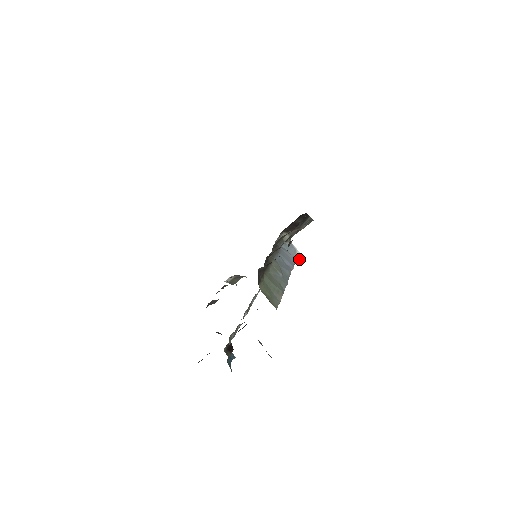
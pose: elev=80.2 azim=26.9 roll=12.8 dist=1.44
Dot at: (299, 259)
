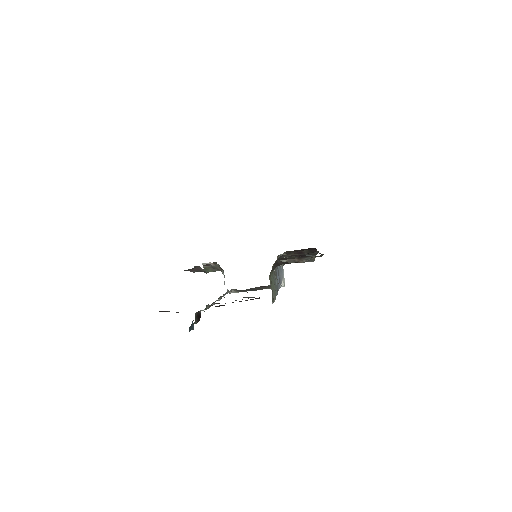
Dot at: (280, 286)
